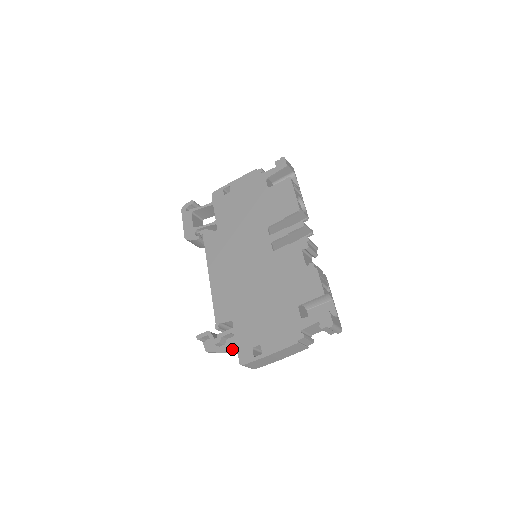
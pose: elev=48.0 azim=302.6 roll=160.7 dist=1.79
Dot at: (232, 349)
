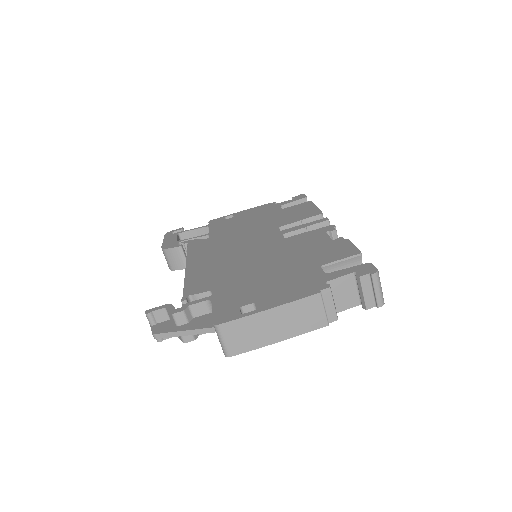
Dot at: (200, 325)
